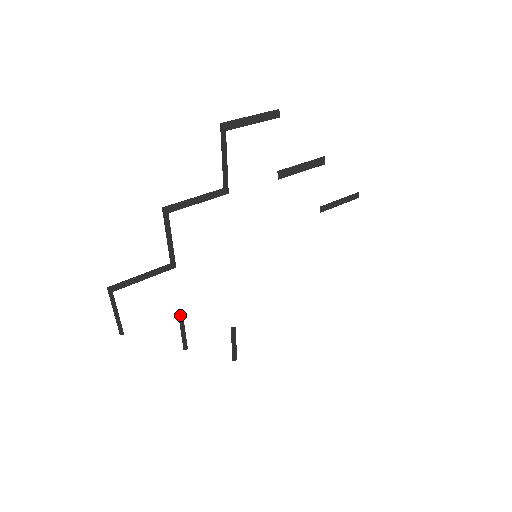
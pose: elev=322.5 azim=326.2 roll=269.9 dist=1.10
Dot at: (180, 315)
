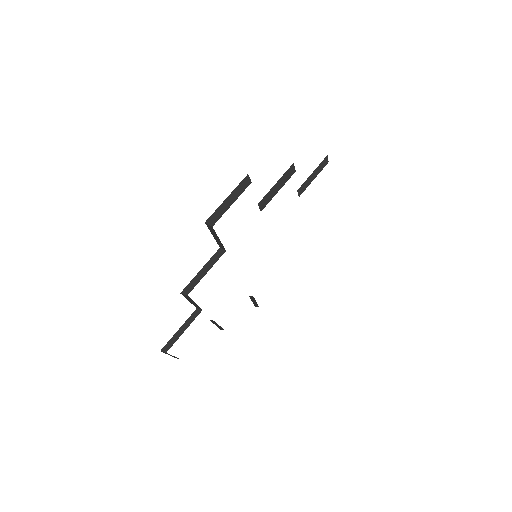
Dot at: (213, 322)
